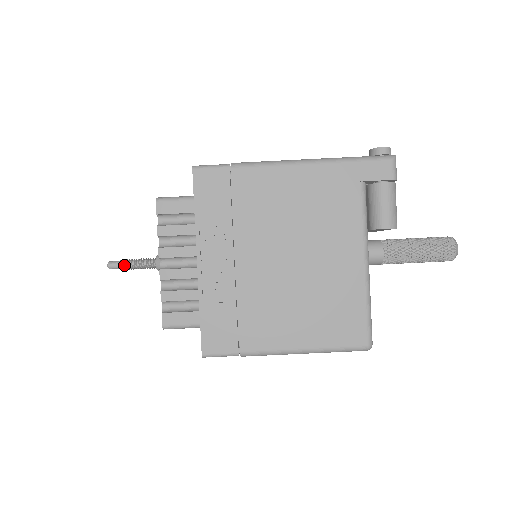
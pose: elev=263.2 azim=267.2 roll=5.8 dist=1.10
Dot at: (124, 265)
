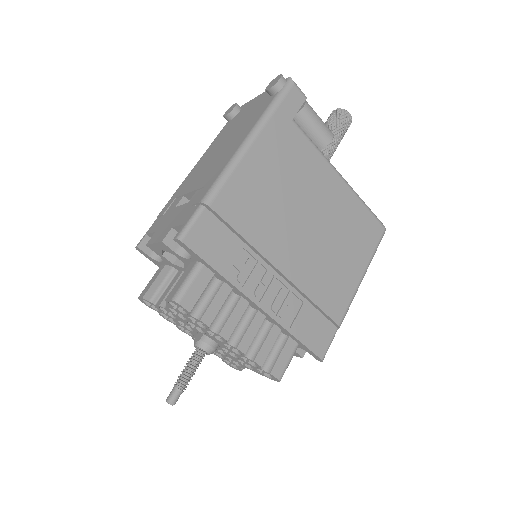
Dot at: (184, 386)
